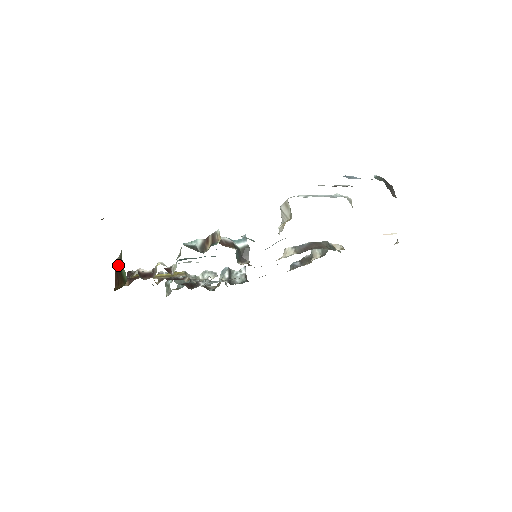
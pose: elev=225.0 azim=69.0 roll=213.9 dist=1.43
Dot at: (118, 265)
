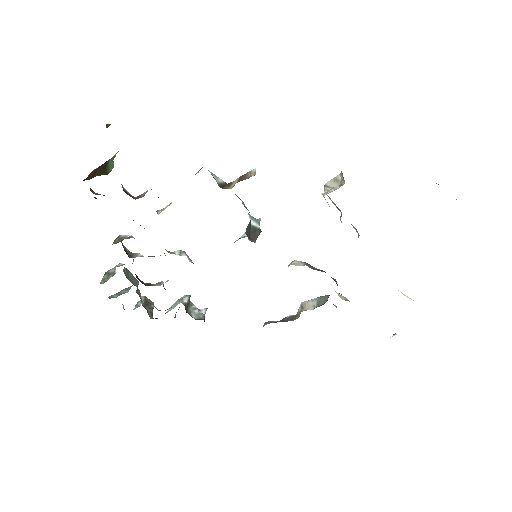
Dot at: occluded
